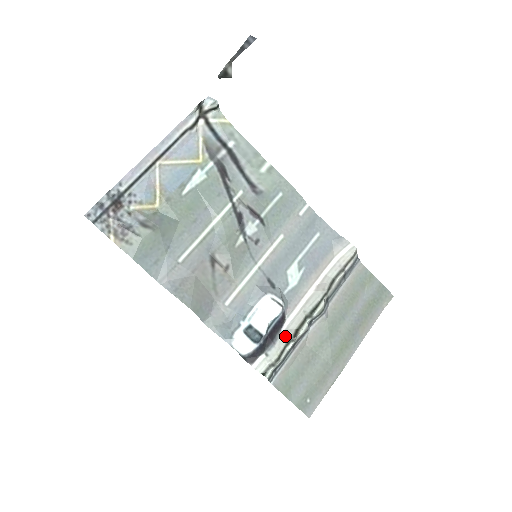
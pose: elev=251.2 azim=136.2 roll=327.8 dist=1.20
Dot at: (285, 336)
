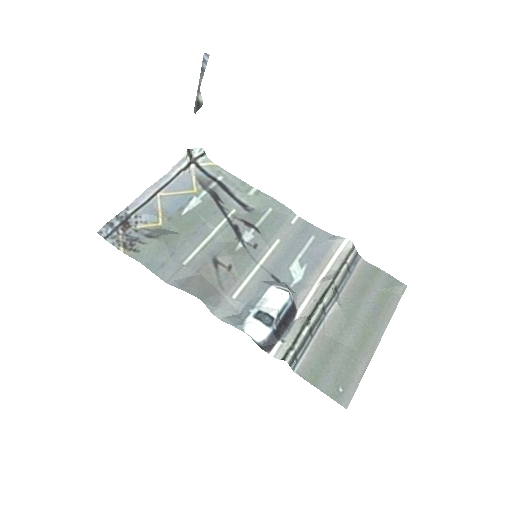
Dot at: (299, 323)
